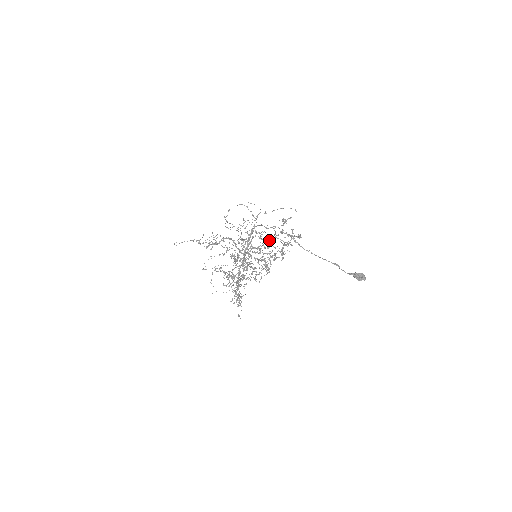
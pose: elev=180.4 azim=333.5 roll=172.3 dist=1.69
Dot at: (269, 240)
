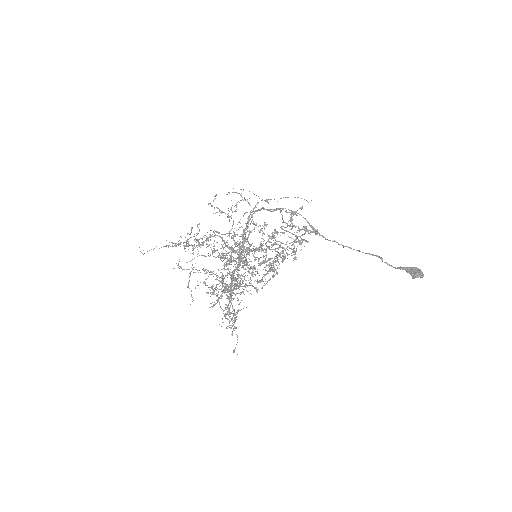
Dot at: occluded
